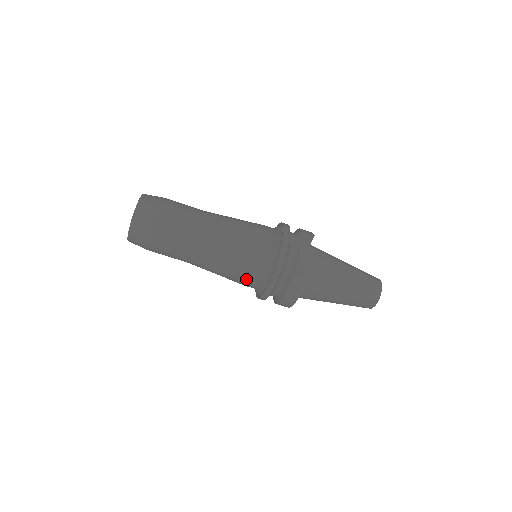
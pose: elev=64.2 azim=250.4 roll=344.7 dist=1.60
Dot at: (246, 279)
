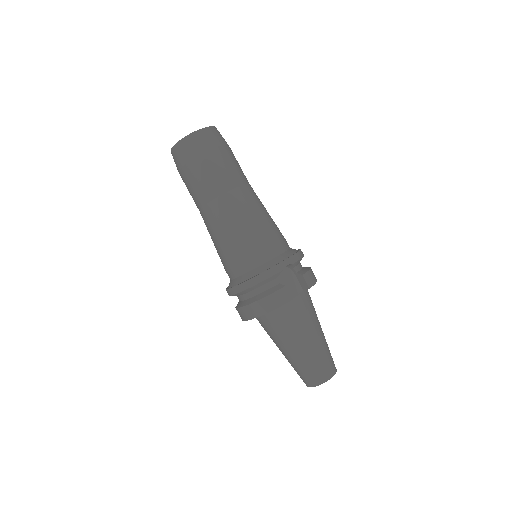
Dot at: (225, 266)
